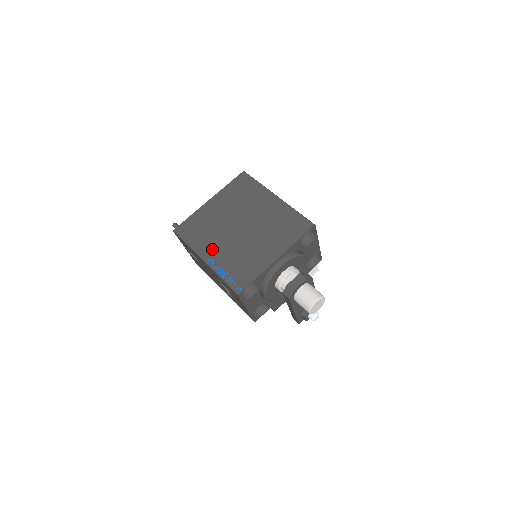
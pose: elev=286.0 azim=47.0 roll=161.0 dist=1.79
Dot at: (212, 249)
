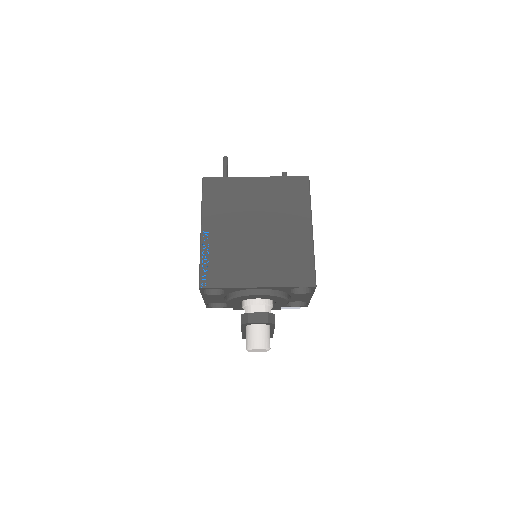
Dot at: (217, 226)
